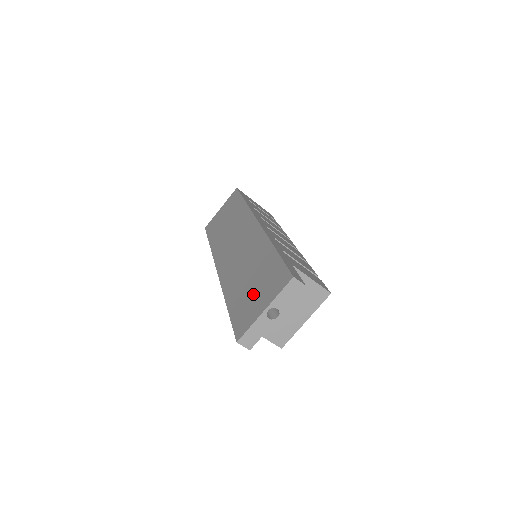
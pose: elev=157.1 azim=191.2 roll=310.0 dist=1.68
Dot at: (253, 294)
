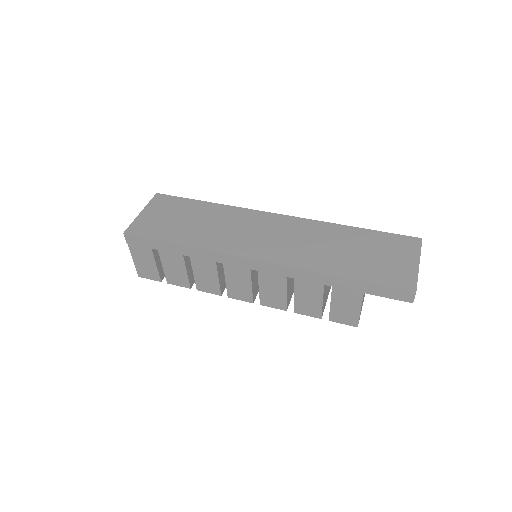
Dot at: (381, 259)
